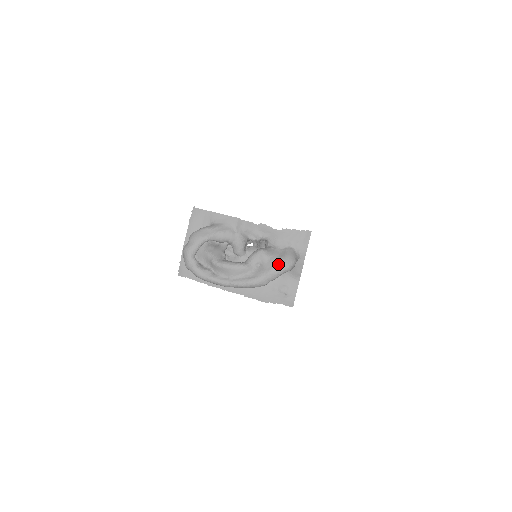
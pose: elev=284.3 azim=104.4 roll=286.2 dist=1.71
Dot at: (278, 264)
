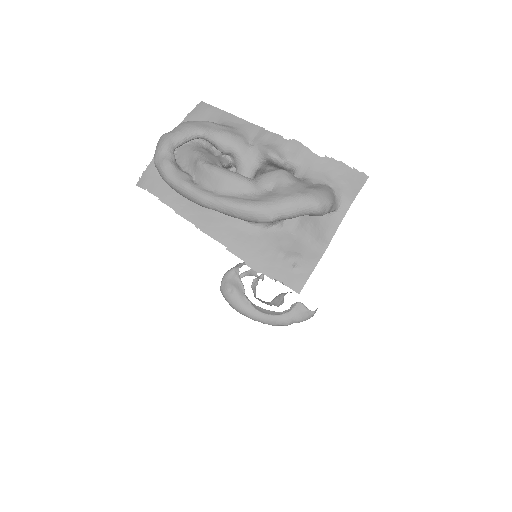
Dot at: (304, 192)
